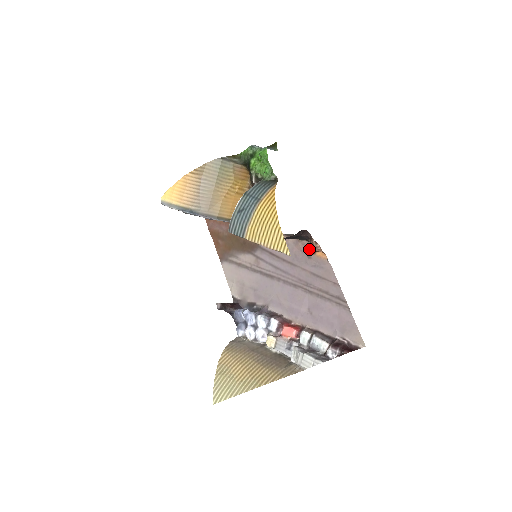
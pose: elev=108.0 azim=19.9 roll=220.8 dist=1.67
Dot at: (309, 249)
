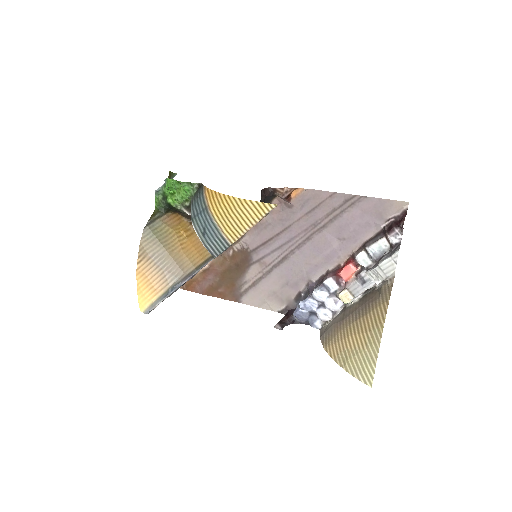
Dot at: (283, 202)
